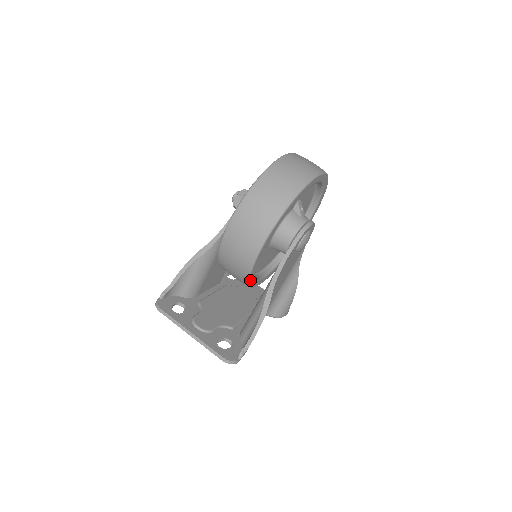
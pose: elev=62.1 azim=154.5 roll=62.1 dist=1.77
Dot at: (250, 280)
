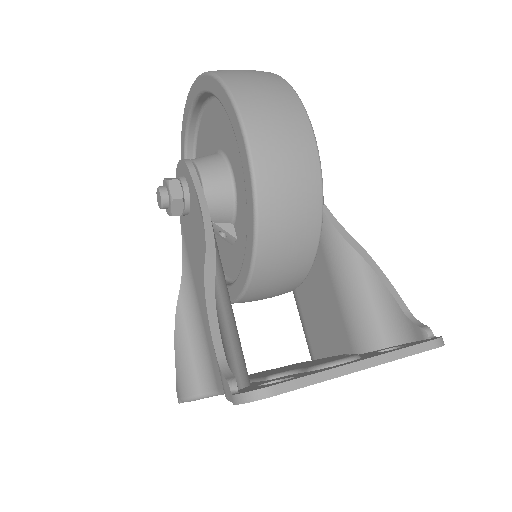
Dot at: (320, 225)
